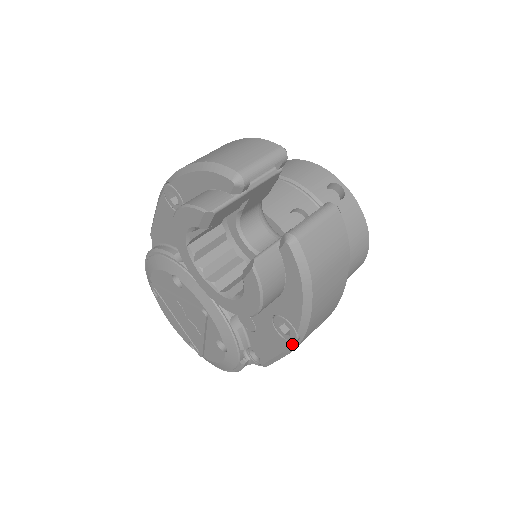
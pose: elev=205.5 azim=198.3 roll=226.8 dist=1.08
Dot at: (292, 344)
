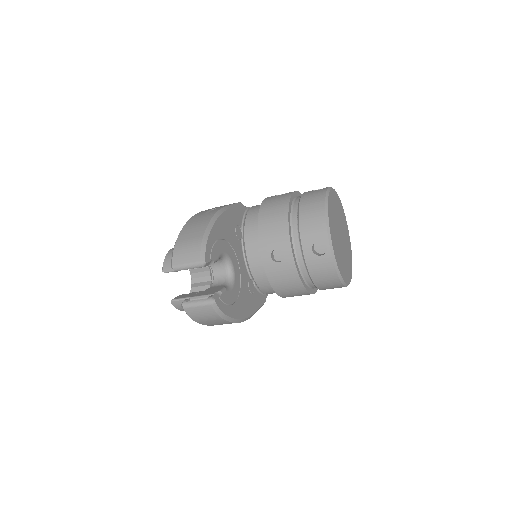
Dot at: occluded
